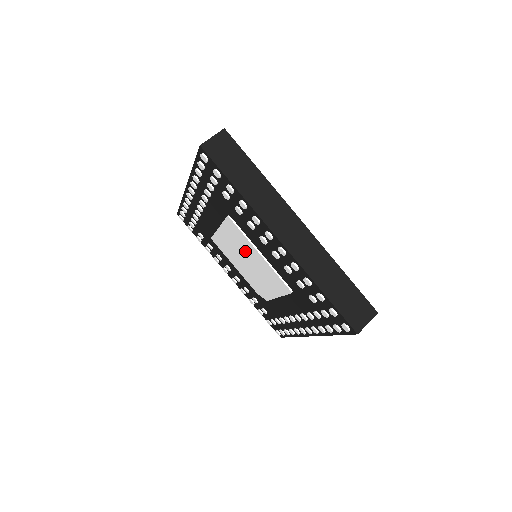
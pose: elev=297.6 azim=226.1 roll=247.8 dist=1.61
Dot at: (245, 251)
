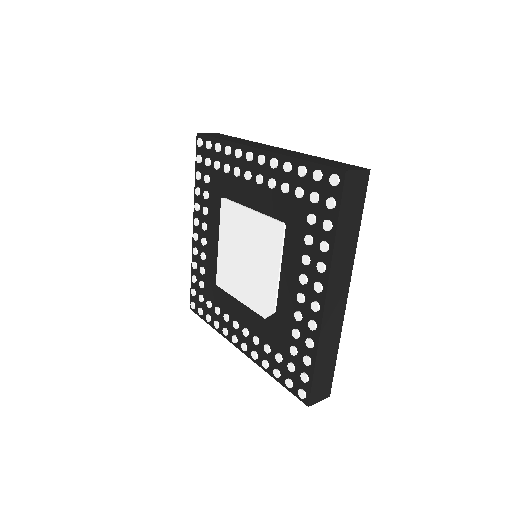
Dot at: (240, 235)
